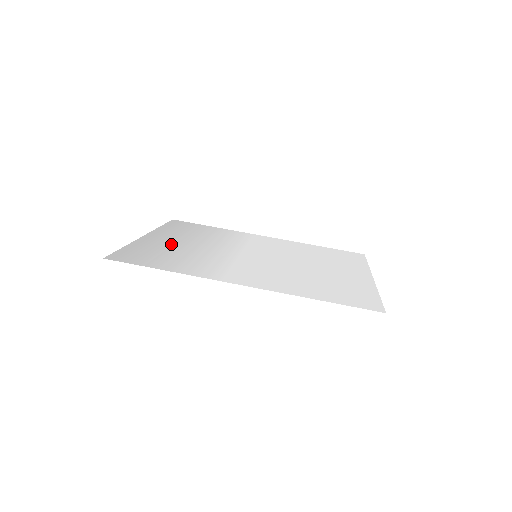
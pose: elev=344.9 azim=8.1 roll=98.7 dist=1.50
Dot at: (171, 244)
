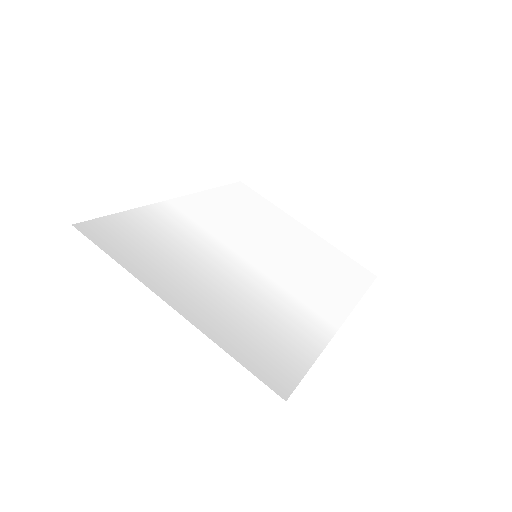
Dot at: (217, 301)
